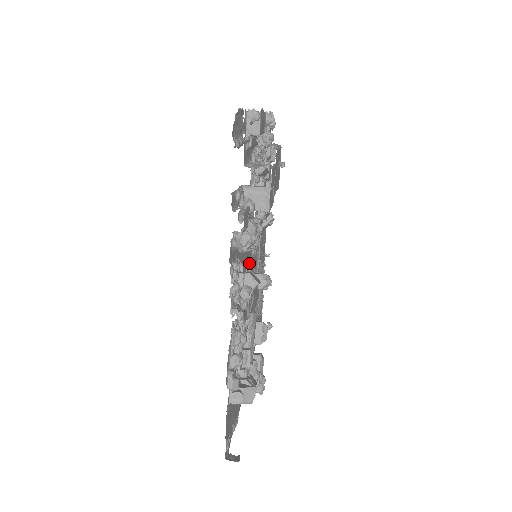
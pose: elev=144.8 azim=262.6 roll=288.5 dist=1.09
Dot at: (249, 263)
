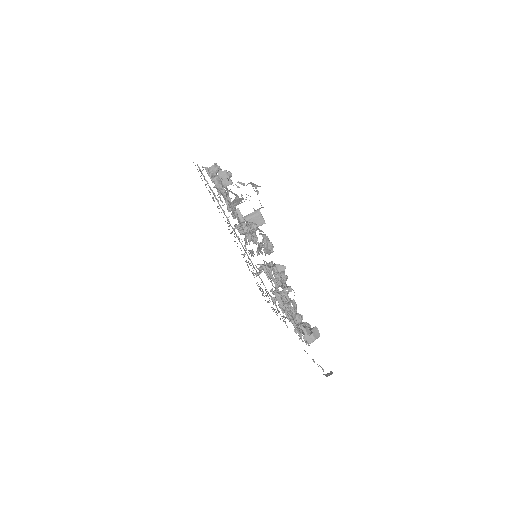
Dot at: occluded
